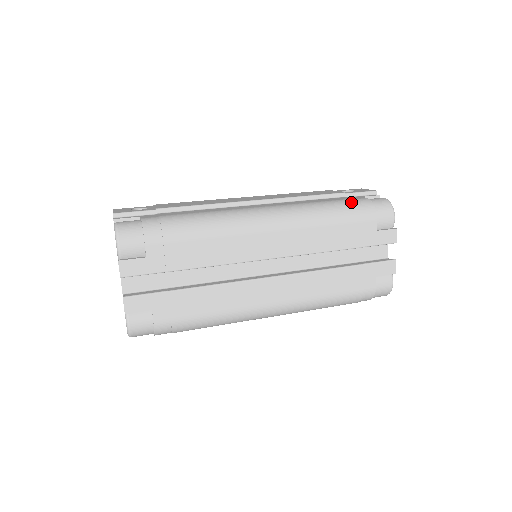
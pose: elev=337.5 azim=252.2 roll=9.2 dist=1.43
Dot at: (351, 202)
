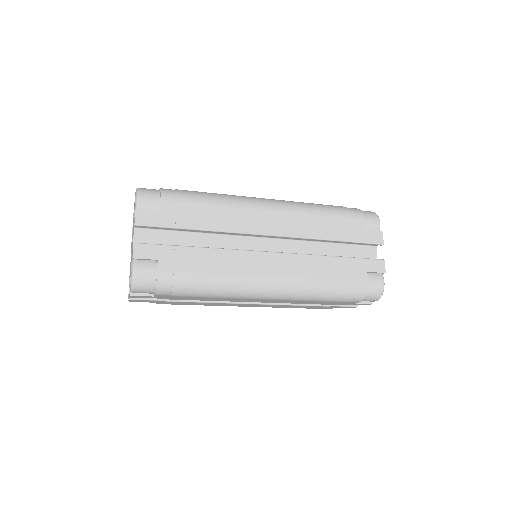
Dot at: (340, 206)
